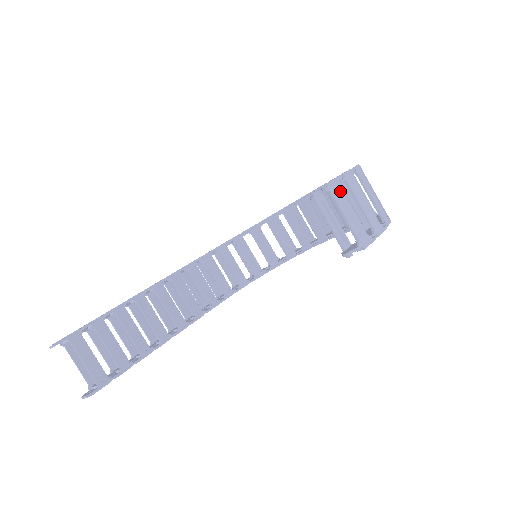
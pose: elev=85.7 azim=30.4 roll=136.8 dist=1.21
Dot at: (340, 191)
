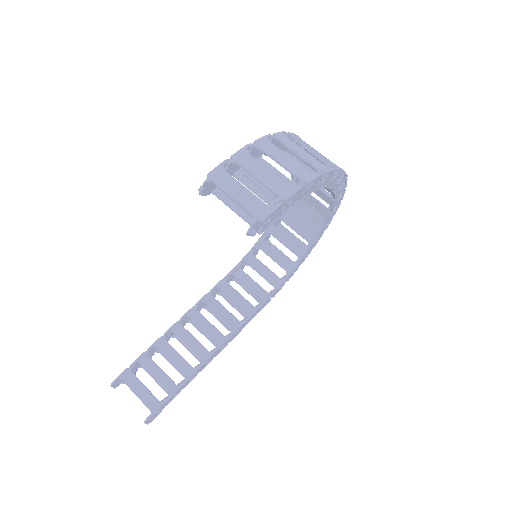
Dot at: (225, 175)
